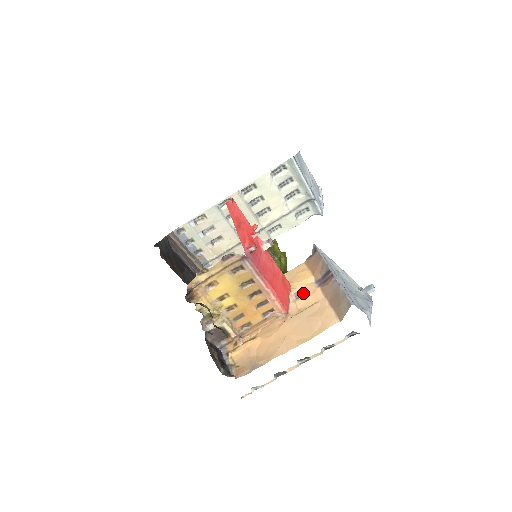
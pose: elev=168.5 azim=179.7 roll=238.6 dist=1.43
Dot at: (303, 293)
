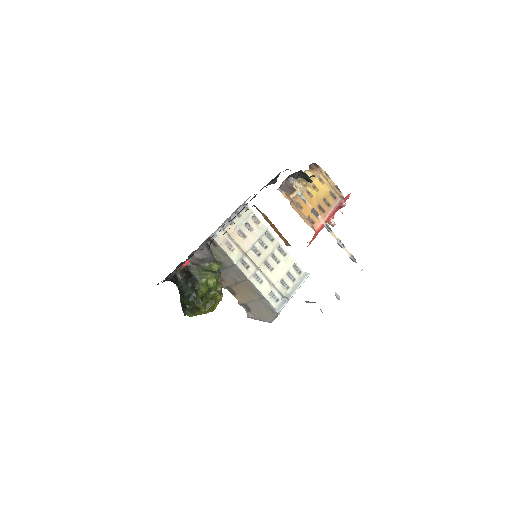
Dot at: occluded
